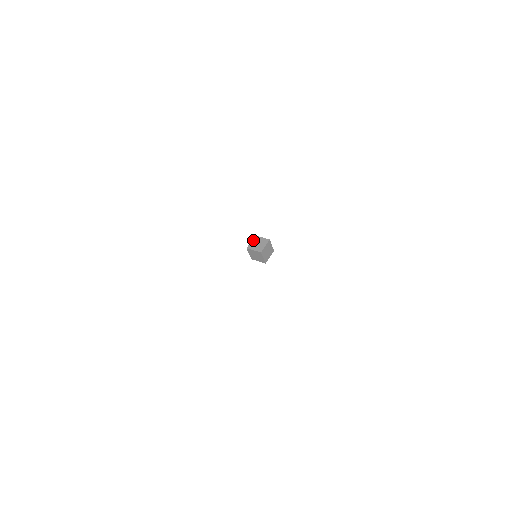
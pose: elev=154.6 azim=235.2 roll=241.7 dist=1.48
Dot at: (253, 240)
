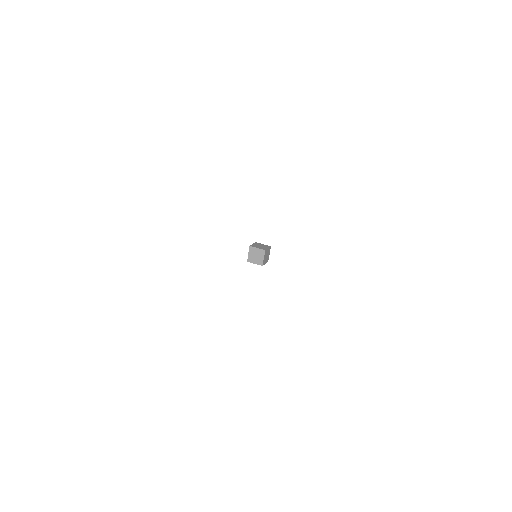
Dot at: (255, 243)
